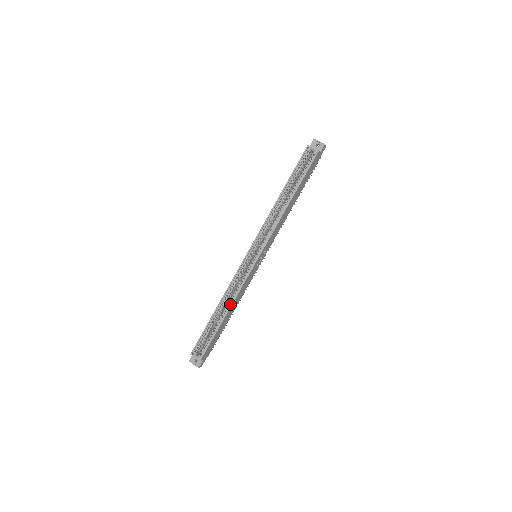
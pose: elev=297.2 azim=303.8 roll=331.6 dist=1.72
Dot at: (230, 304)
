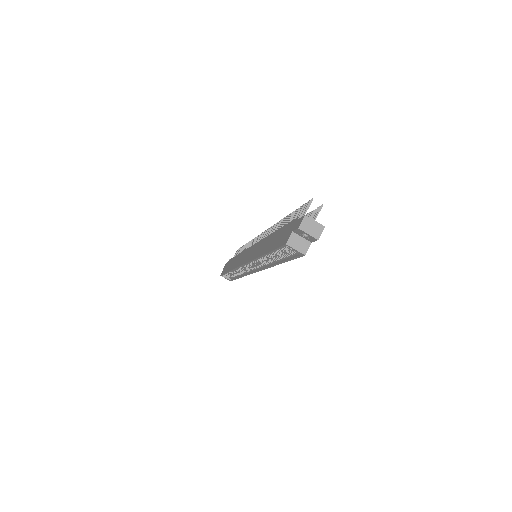
Dot at: (241, 275)
